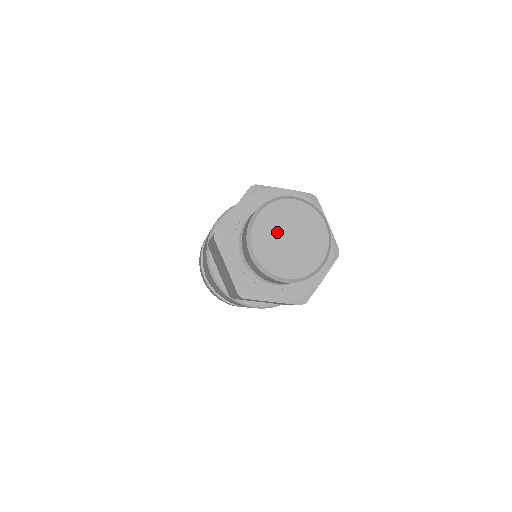
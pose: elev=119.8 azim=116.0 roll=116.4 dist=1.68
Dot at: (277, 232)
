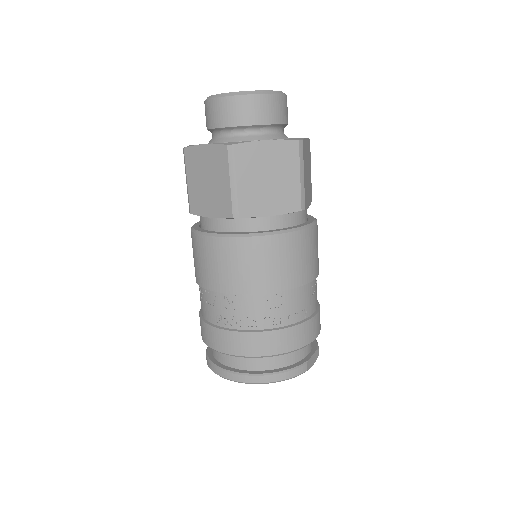
Dot at: occluded
